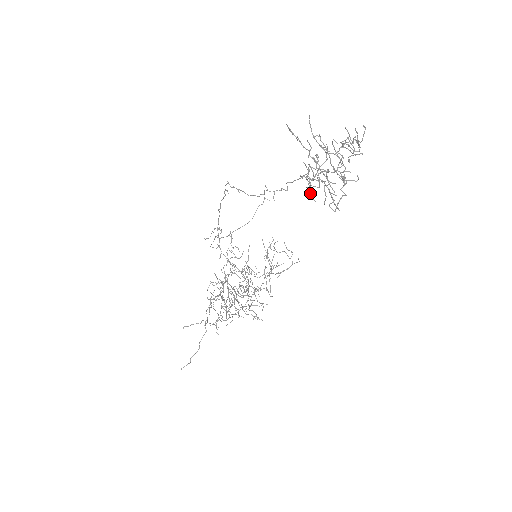
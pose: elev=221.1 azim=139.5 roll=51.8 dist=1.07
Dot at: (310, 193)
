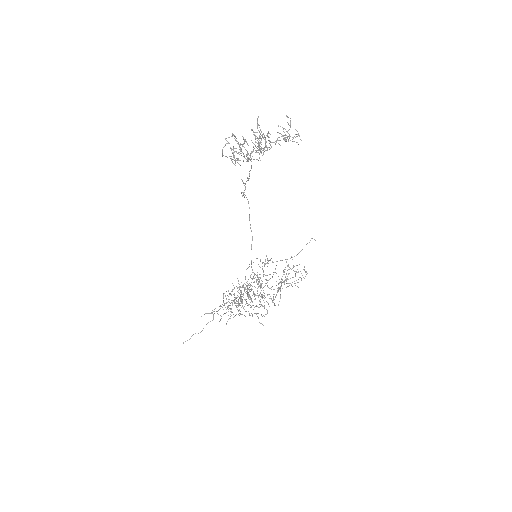
Dot at: occluded
